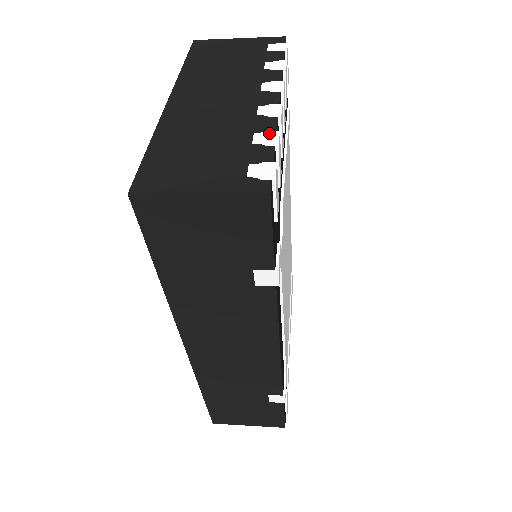
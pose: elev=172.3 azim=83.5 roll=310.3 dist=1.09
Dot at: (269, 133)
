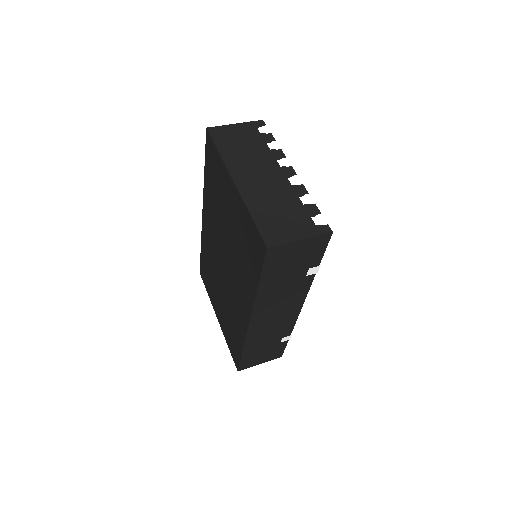
Dot at: (307, 196)
